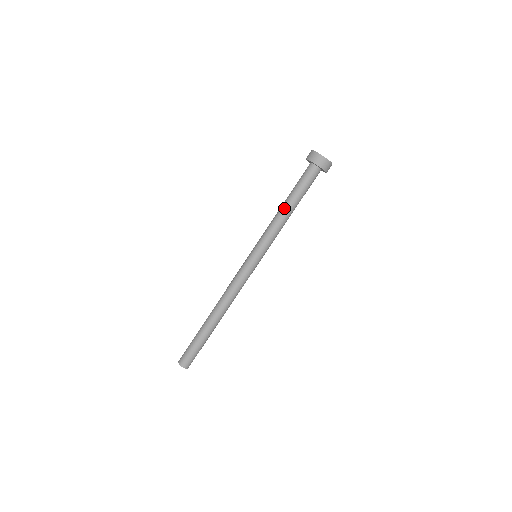
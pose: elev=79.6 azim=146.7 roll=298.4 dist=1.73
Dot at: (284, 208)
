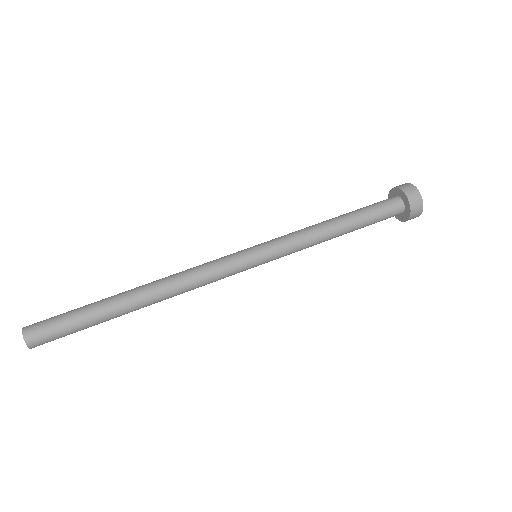
Dot at: (334, 221)
